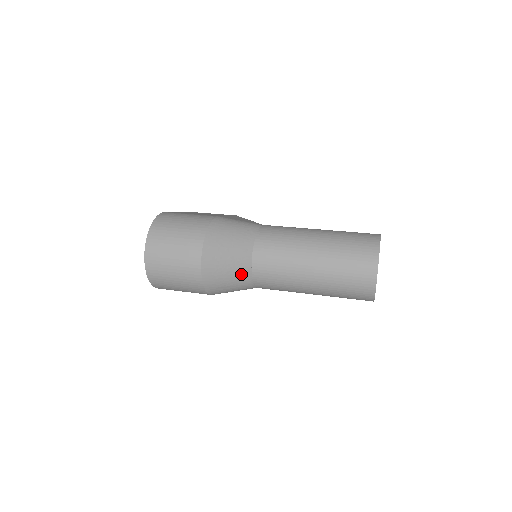
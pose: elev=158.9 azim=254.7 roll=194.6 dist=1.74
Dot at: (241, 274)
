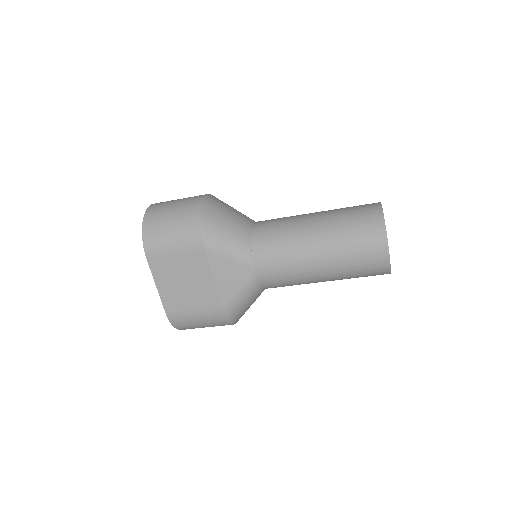
Dot at: (240, 227)
